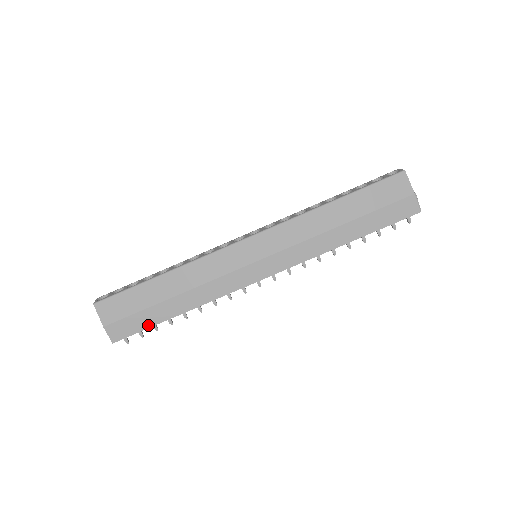
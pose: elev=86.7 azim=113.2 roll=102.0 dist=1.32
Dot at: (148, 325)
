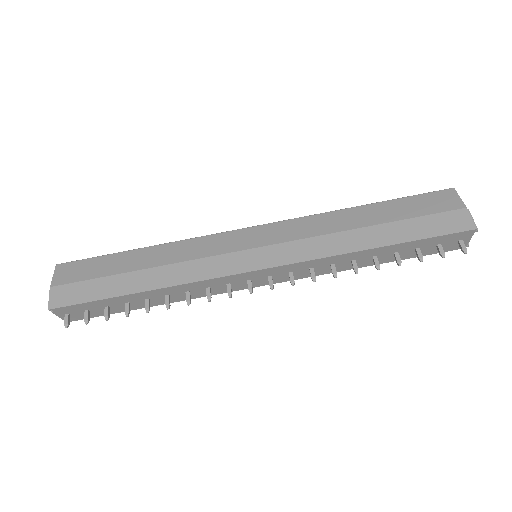
Dot at: (98, 297)
